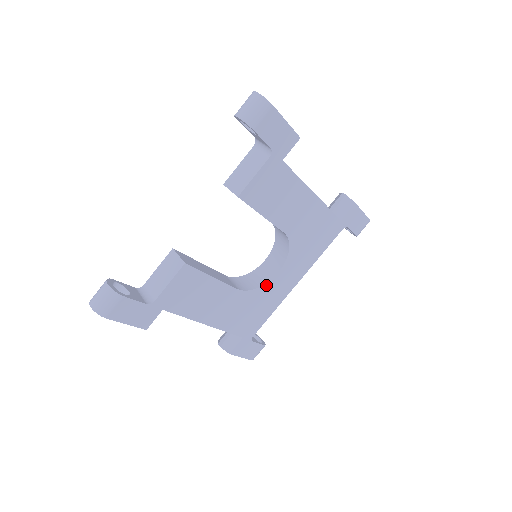
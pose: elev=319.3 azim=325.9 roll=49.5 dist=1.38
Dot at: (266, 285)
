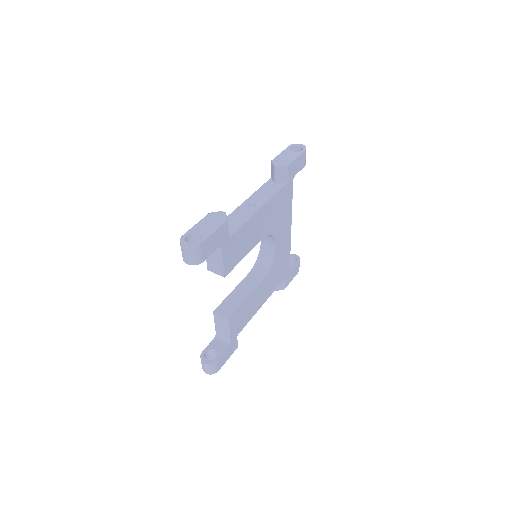
Dot at: (275, 257)
